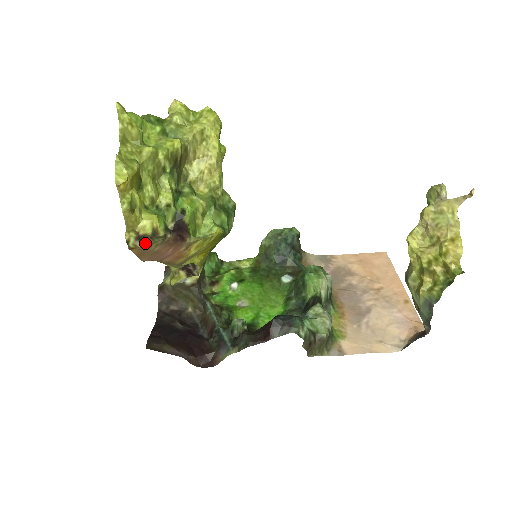
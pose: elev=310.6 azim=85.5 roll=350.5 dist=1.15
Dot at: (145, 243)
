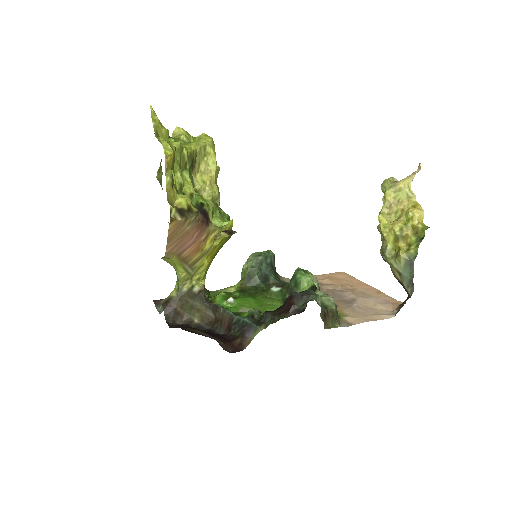
Dot at: (182, 217)
